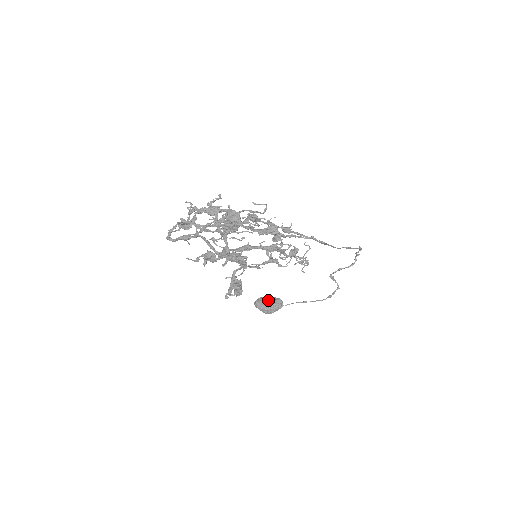
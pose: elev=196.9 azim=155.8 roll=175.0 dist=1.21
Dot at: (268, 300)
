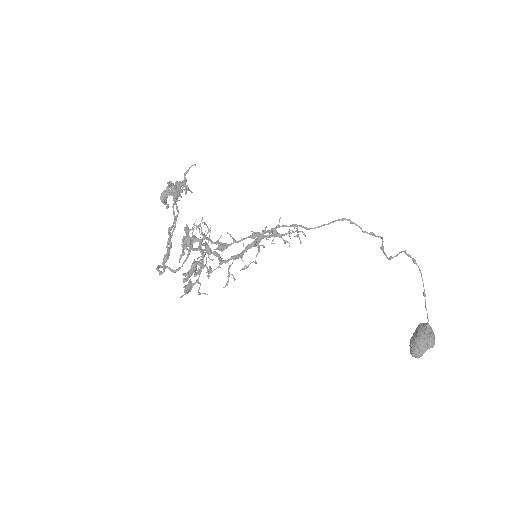
Dot at: (411, 337)
